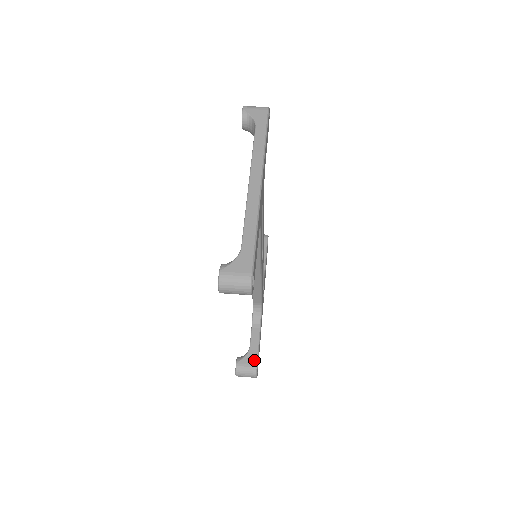
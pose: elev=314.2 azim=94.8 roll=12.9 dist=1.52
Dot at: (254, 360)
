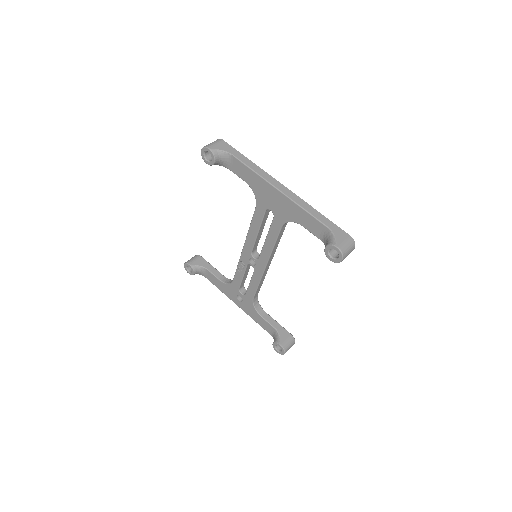
Dot at: (286, 333)
